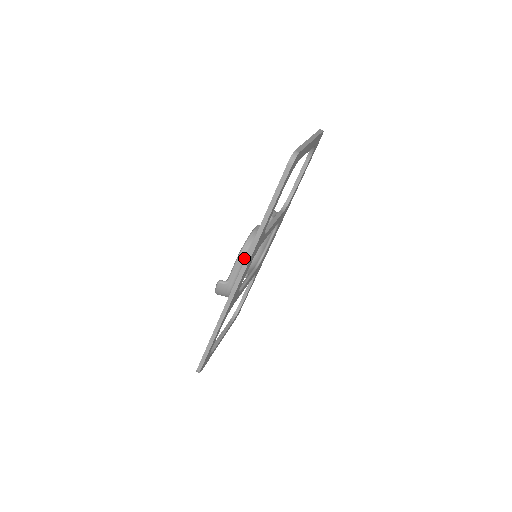
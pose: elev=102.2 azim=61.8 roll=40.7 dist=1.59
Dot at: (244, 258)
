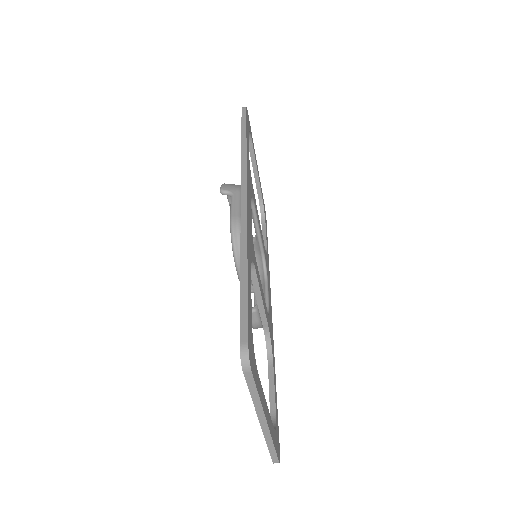
Dot at: occluded
